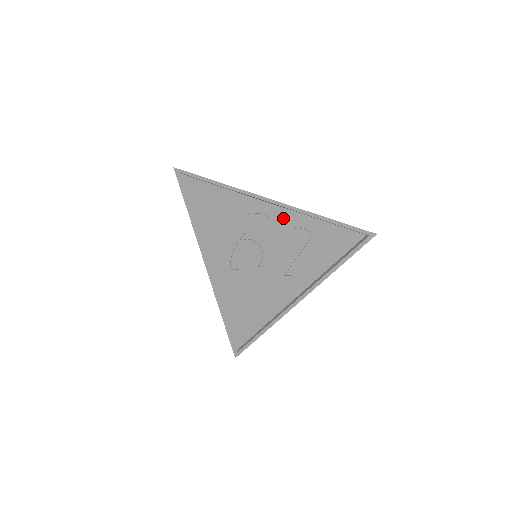
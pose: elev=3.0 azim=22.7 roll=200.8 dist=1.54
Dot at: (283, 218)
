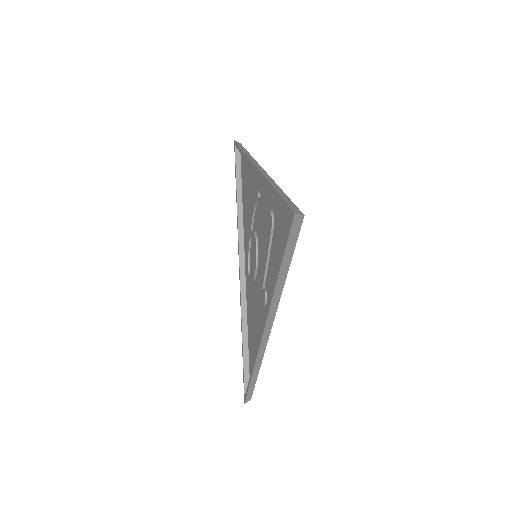
Dot at: (265, 195)
